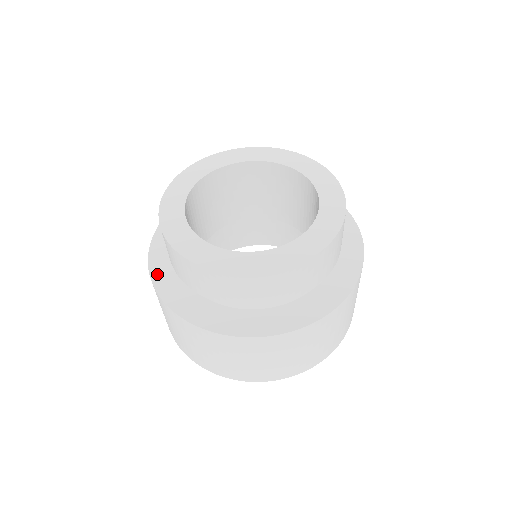
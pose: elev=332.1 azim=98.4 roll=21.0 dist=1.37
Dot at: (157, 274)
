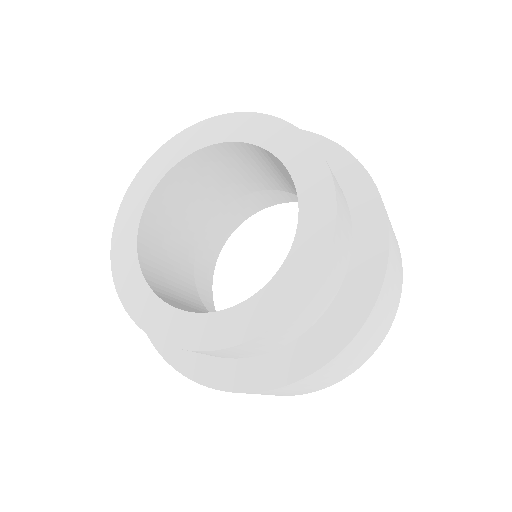
Dot at: occluded
